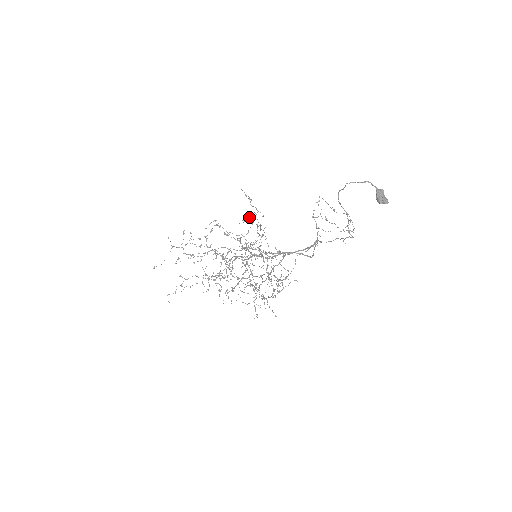
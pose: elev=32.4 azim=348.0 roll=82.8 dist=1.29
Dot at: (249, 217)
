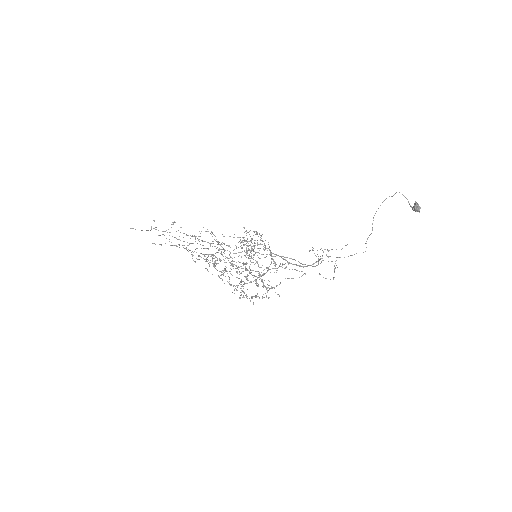
Dot at: occluded
